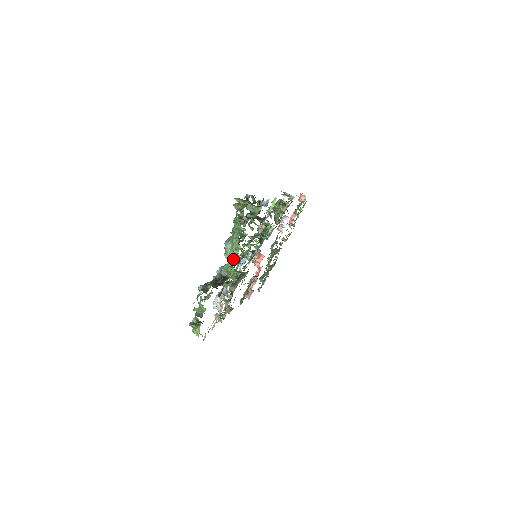
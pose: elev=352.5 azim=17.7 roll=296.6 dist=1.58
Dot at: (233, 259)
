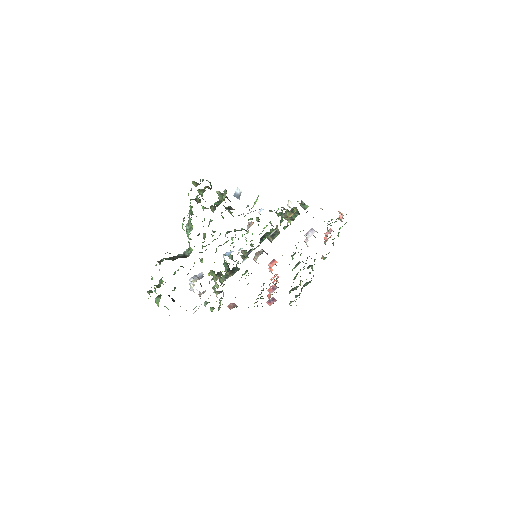
Dot at: occluded
